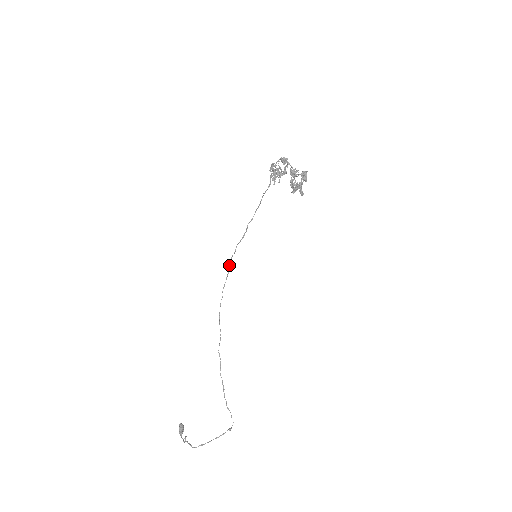
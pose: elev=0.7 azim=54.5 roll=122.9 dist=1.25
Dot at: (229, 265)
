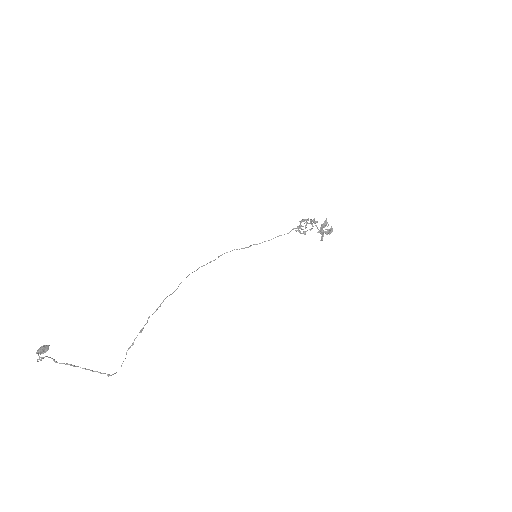
Dot at: (219, 256)
